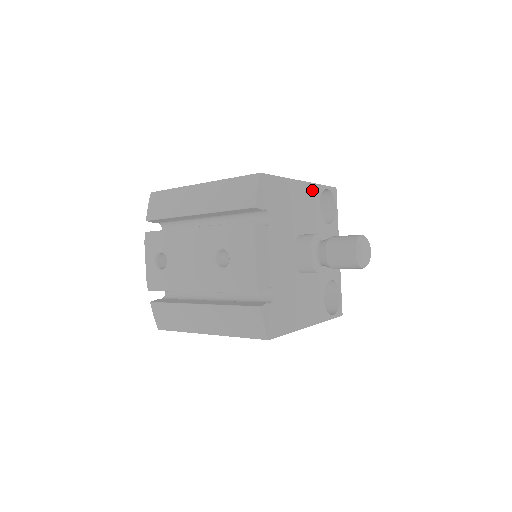
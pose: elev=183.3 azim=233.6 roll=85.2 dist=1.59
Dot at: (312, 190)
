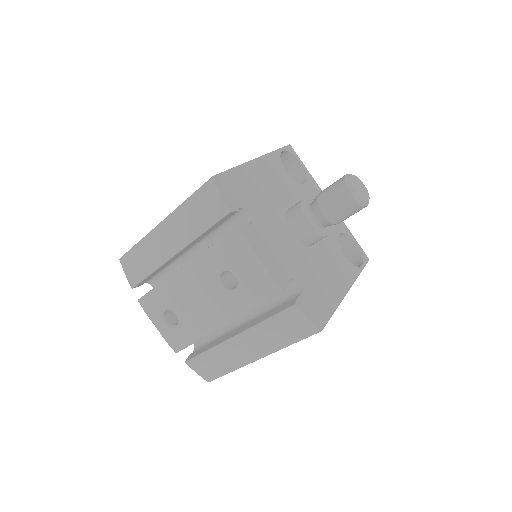
Dot at: (270, 161)
